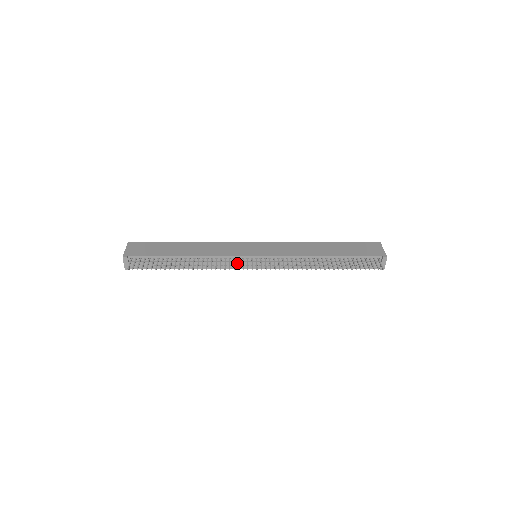
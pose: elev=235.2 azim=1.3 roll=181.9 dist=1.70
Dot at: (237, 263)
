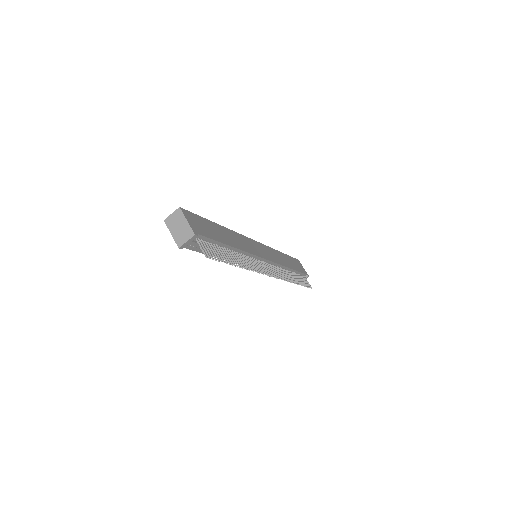
Dot at: occluded
